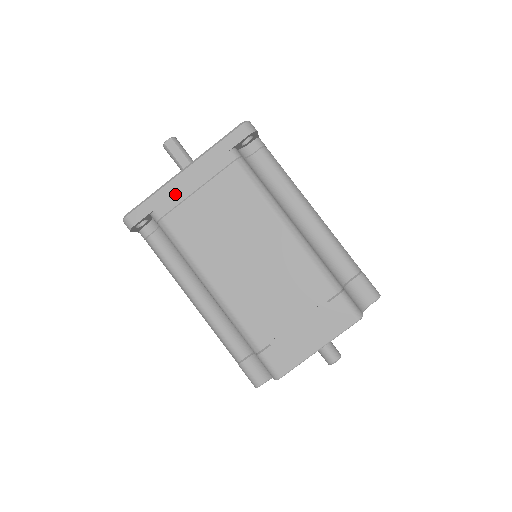
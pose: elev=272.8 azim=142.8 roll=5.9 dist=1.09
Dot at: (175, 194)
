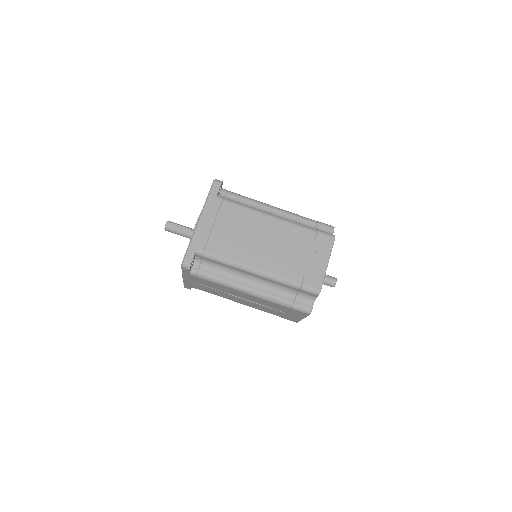
Dot at: (203, 234)
